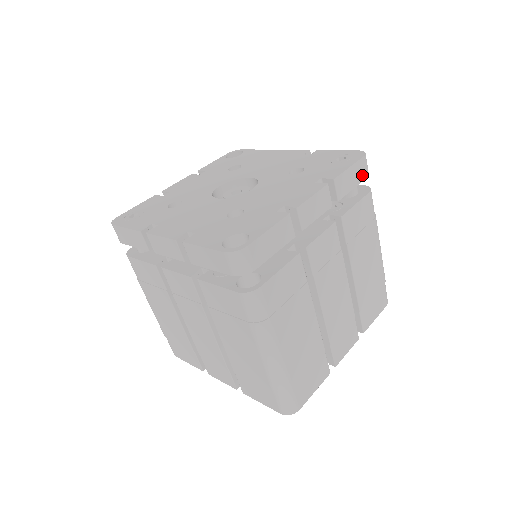
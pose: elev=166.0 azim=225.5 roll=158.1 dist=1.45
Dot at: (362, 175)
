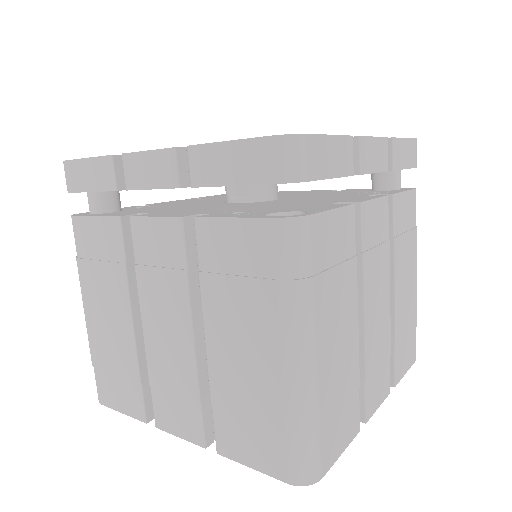
Dot at: (412, 160)
